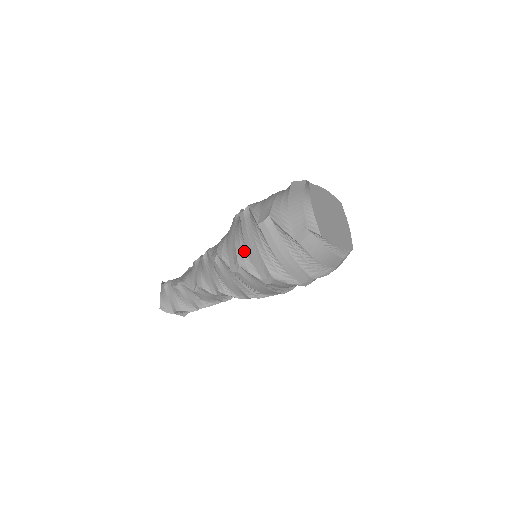
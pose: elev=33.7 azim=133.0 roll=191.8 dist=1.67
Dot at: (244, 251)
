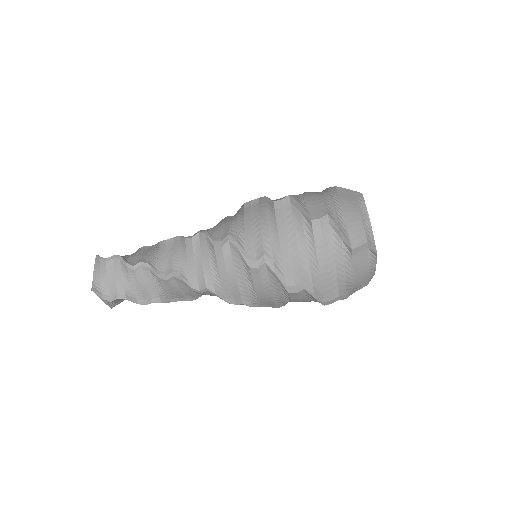
Dot at: (275, 246)
